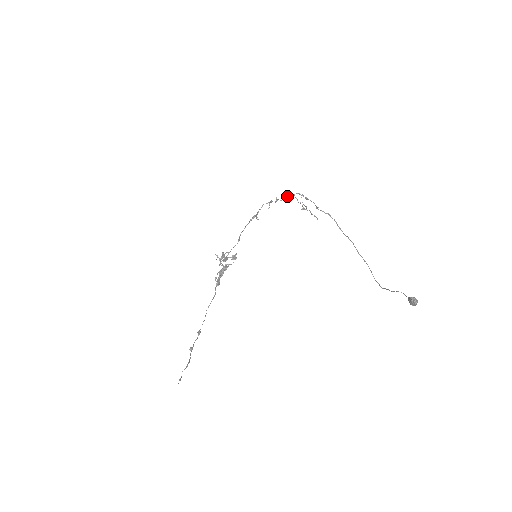
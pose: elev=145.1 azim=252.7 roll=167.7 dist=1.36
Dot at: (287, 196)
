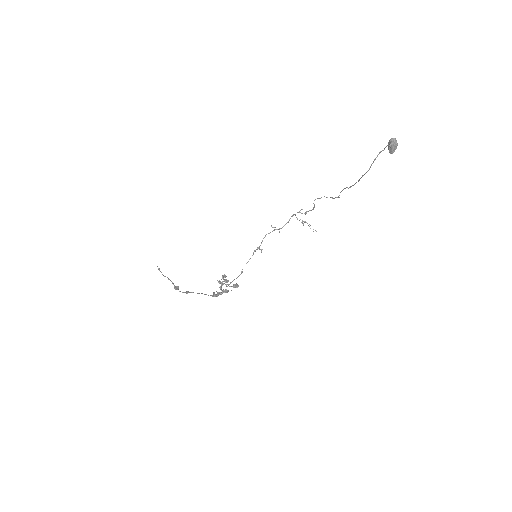
Dot at: (289, 220)
